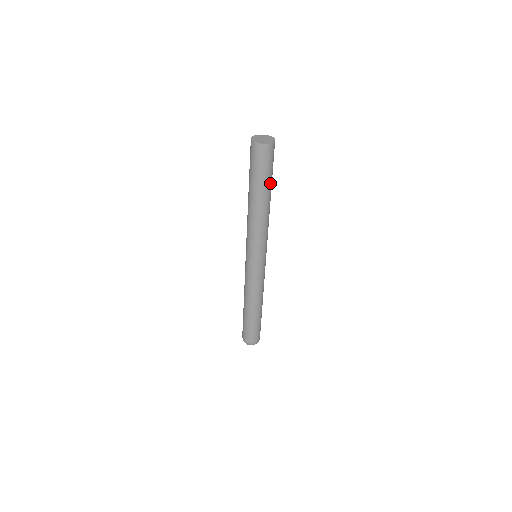
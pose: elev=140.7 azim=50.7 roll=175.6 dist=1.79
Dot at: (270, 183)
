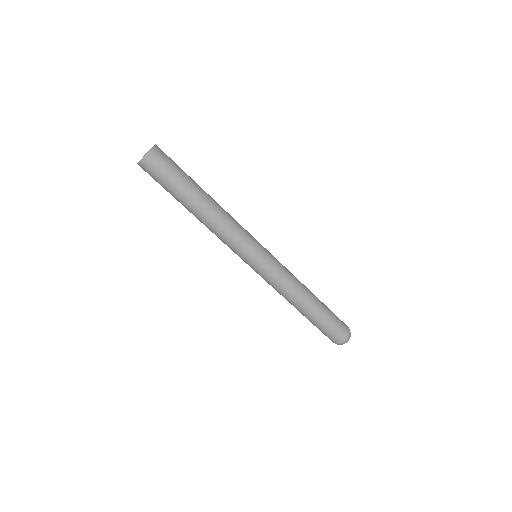
Dot at: (184, 189)
